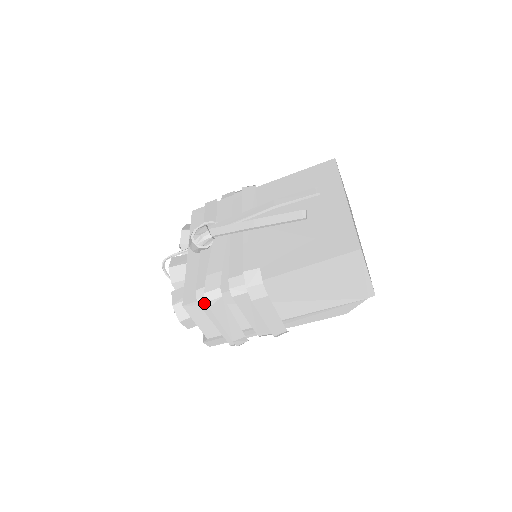
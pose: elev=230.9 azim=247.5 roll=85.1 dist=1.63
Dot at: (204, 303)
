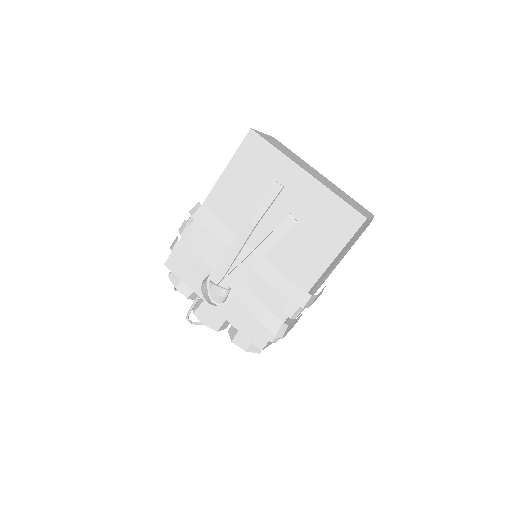
Dot at: (278, 339)
